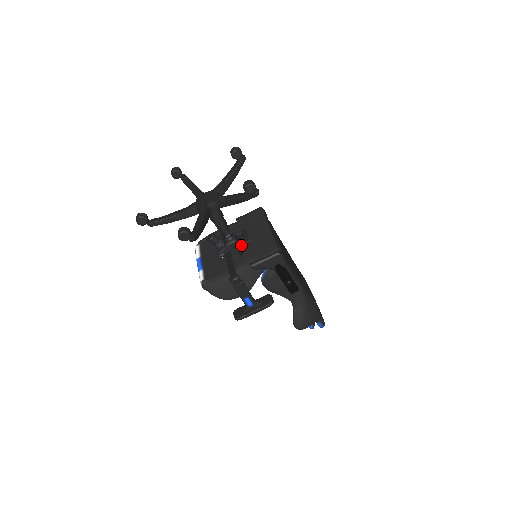
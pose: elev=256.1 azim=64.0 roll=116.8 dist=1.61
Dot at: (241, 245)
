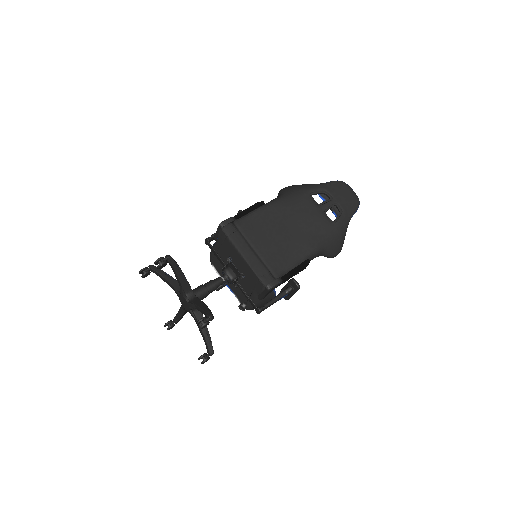
Dot at: (240, 309)
